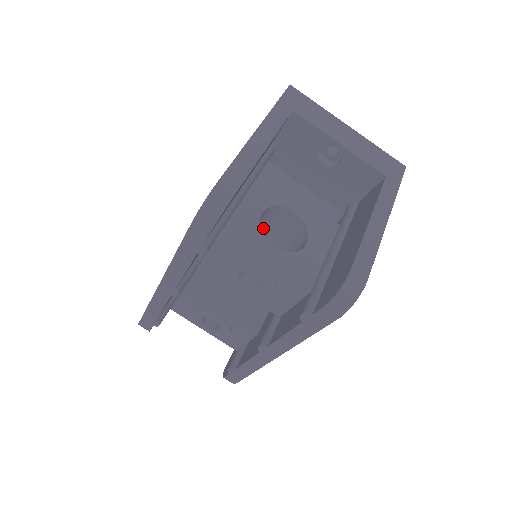
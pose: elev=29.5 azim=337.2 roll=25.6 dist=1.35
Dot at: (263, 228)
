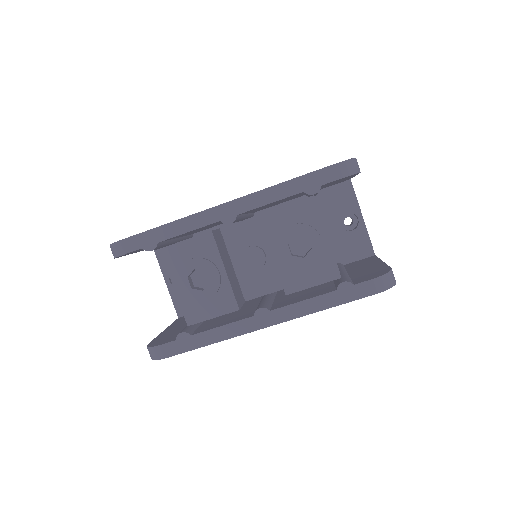
Dot at: occluded
